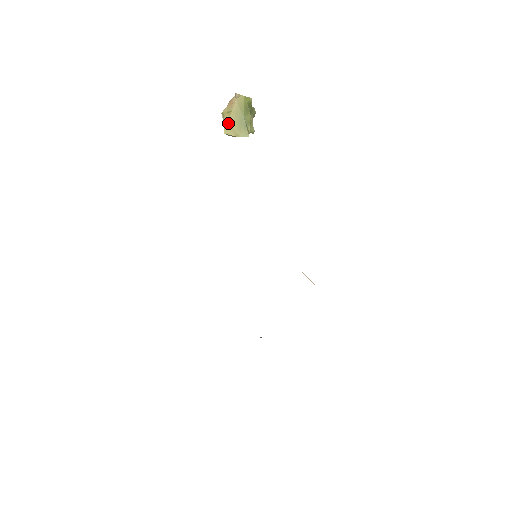
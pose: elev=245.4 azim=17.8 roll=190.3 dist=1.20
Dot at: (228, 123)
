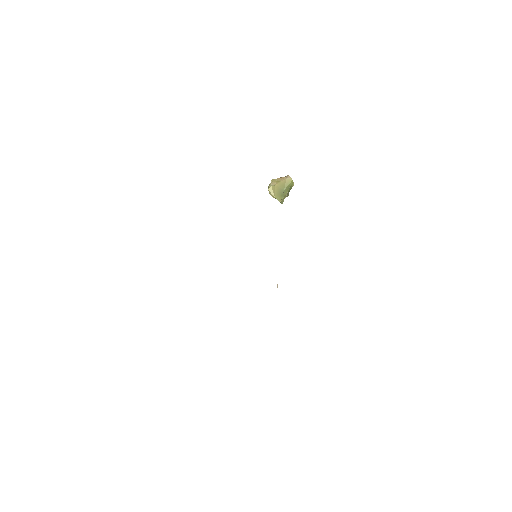
Dot at: (274, 186)
